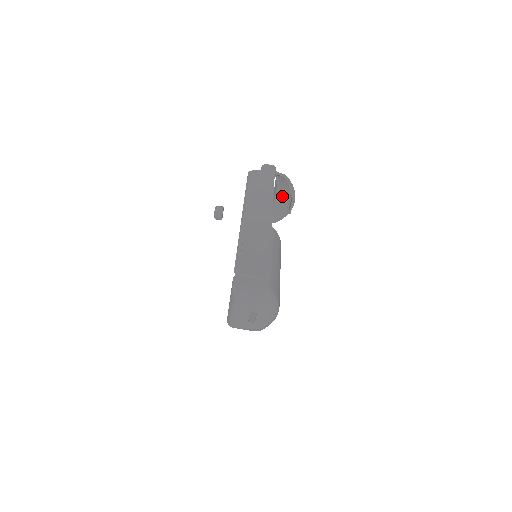
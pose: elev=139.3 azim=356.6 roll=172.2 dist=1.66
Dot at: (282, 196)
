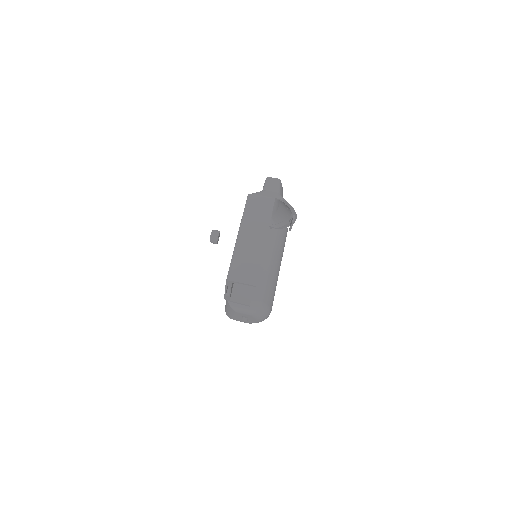
Dot at: (284, 212)
